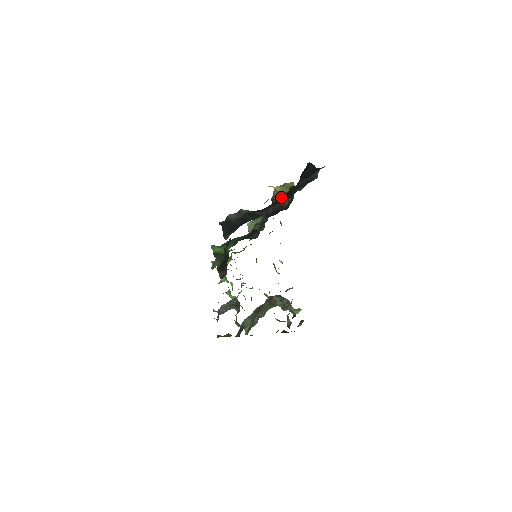
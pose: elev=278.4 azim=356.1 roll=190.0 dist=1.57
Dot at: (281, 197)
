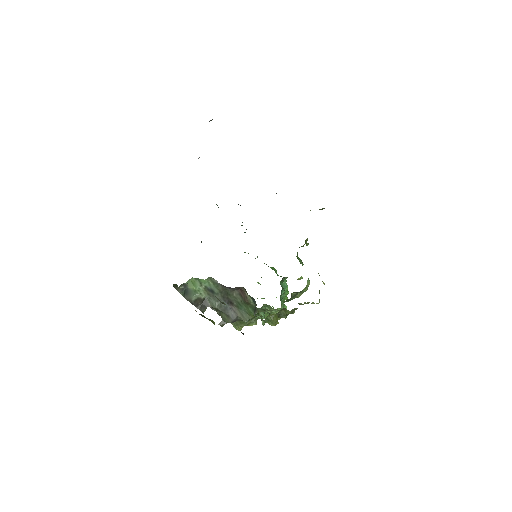
Dot at: occluded
